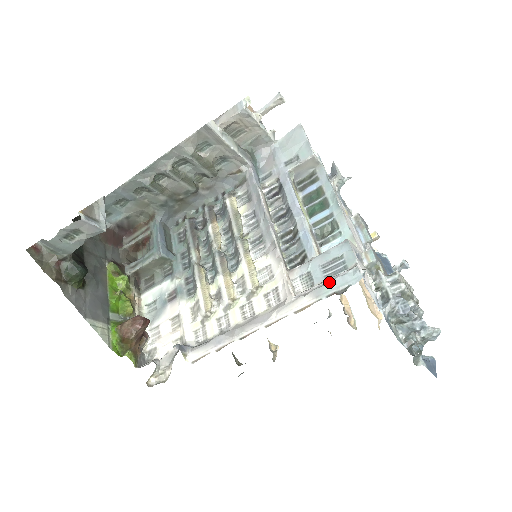
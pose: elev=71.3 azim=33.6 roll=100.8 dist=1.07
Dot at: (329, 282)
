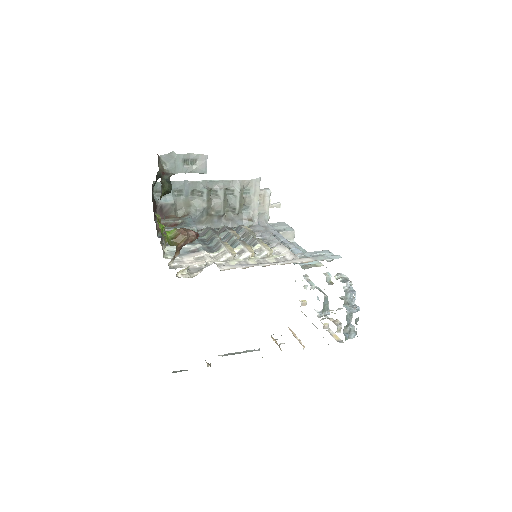
Dot at: (322, 256)
